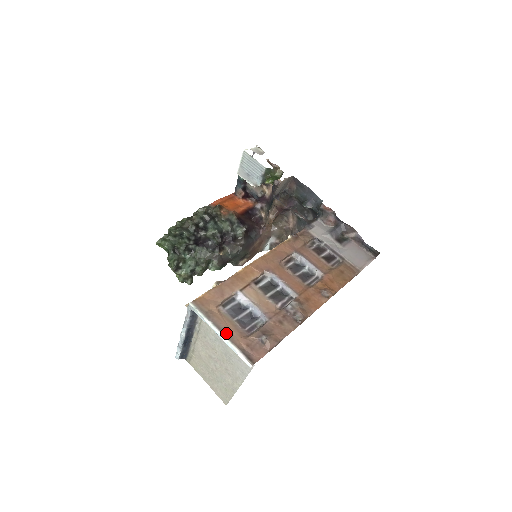
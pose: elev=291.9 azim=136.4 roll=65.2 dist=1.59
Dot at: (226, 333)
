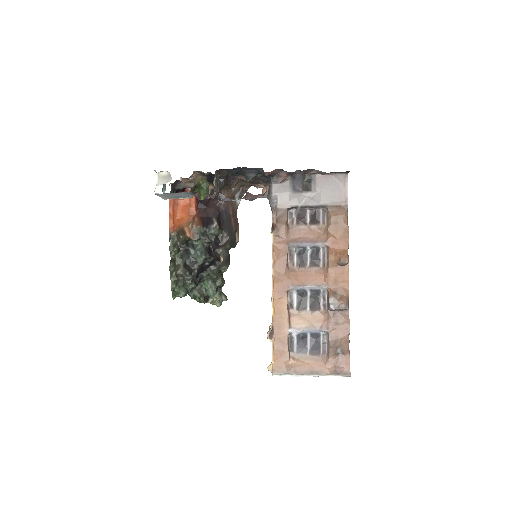
Dot at: (314, 372)
